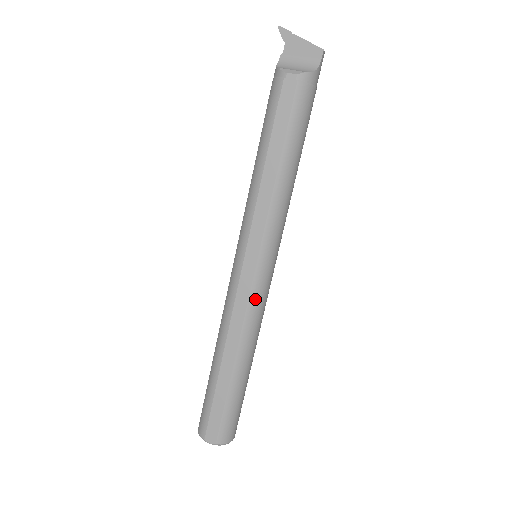
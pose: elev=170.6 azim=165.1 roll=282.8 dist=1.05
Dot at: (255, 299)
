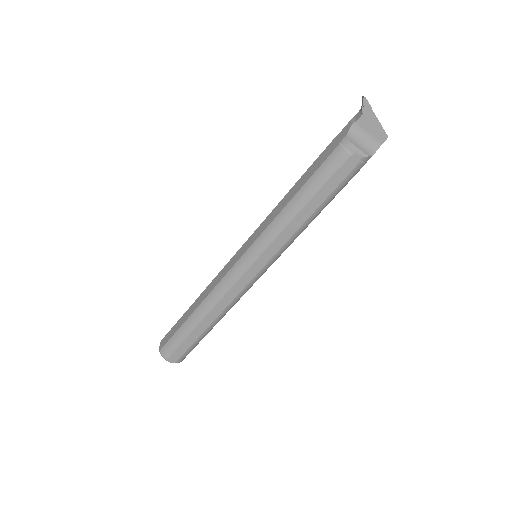
Dot at: (247, 289)
